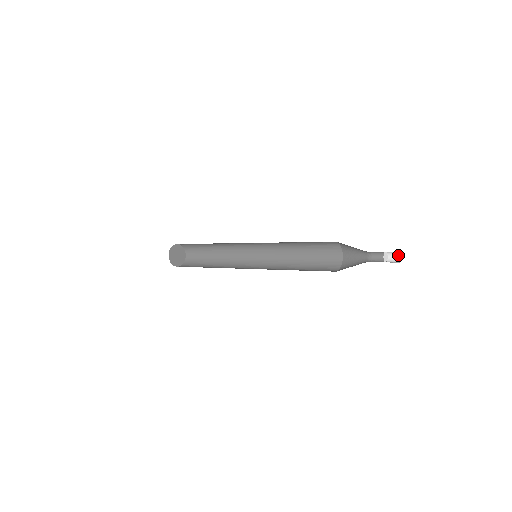
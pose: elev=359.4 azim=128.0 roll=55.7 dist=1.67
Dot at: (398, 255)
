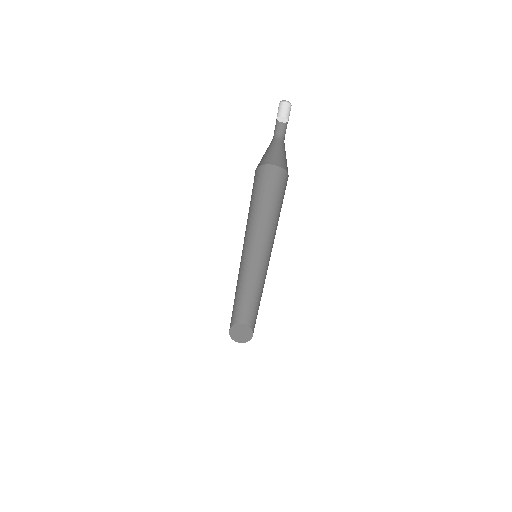
Dot at: (290, 107)
